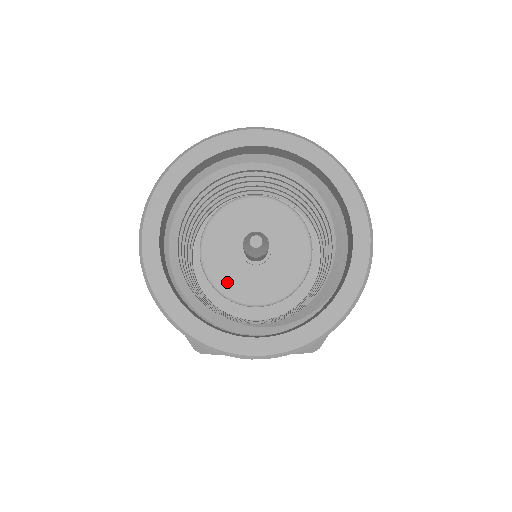
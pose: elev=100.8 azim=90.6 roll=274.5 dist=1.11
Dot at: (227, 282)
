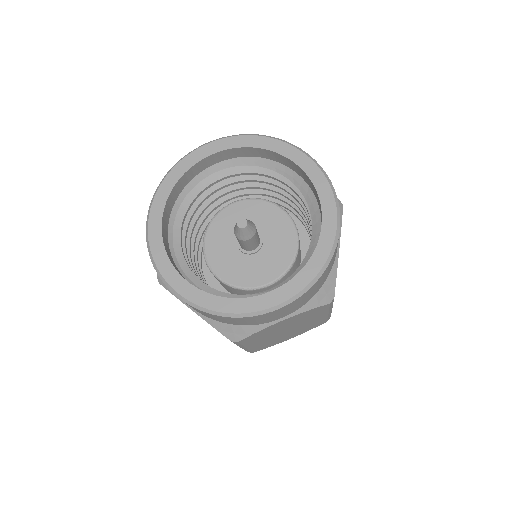
Dot at: (237, 276)
